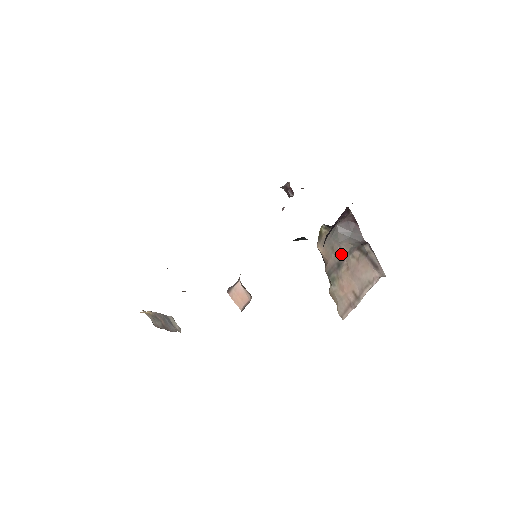
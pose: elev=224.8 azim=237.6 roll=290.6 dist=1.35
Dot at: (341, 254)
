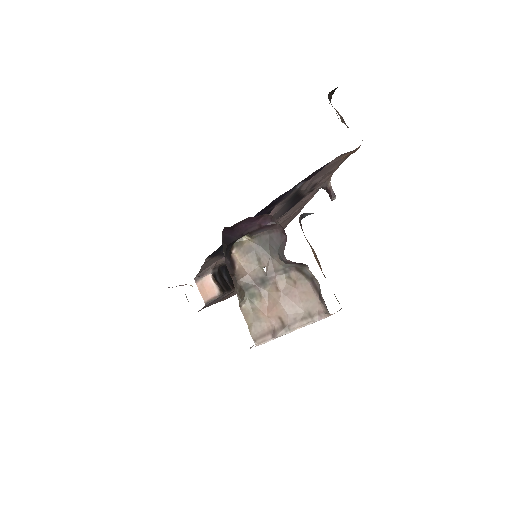
Dot at: (270, 269)
